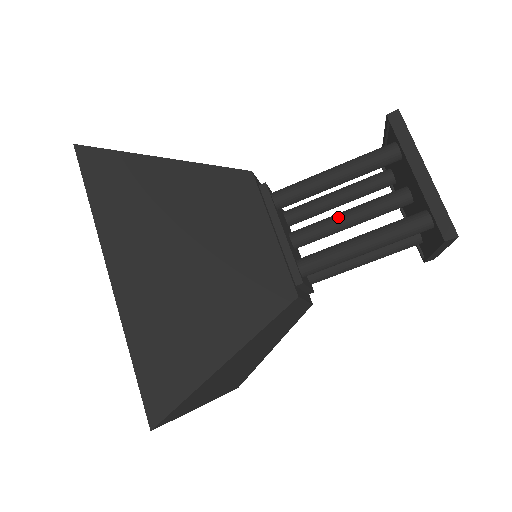
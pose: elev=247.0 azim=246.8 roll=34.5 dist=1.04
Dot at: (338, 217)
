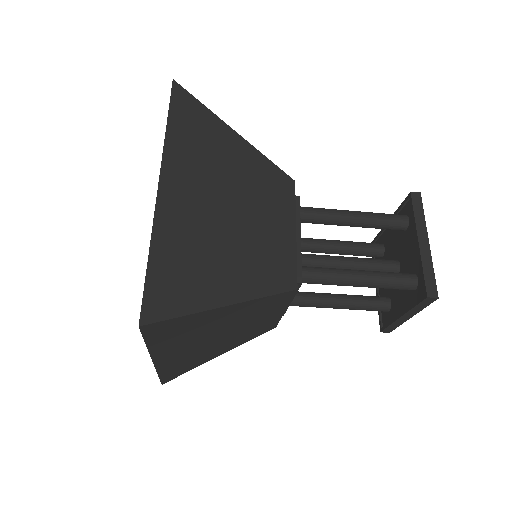
Dot at: occluded
